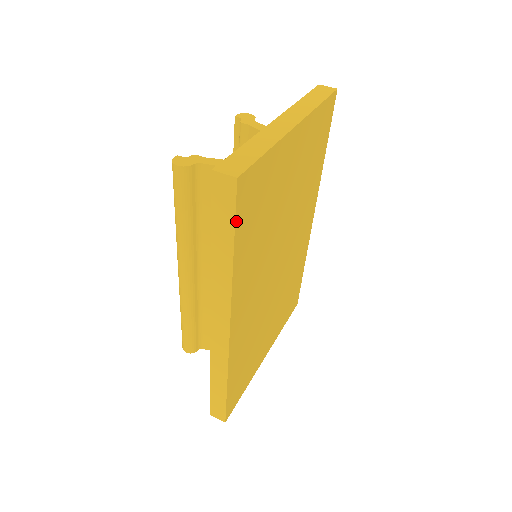
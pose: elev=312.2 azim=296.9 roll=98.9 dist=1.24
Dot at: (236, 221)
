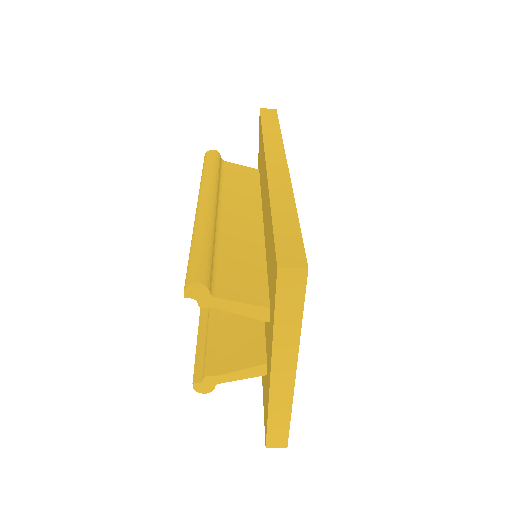
Dot at: (278, 121)
